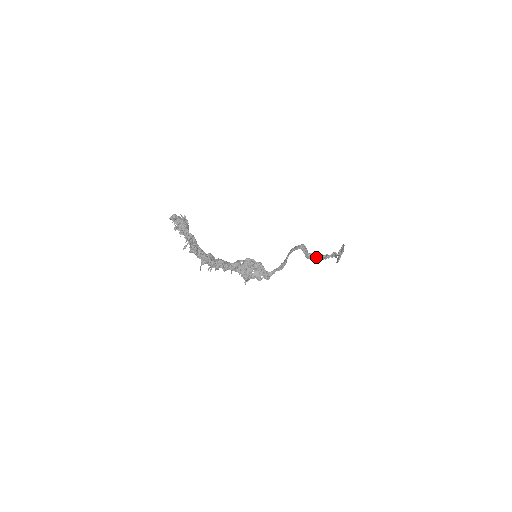
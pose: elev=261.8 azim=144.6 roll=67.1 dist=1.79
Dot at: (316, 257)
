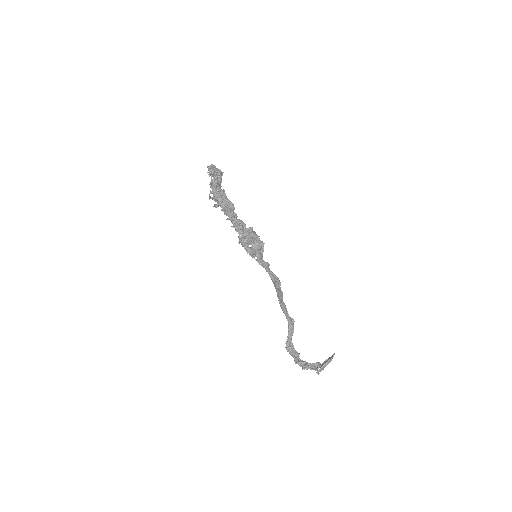
Dot at: (295, 358)
